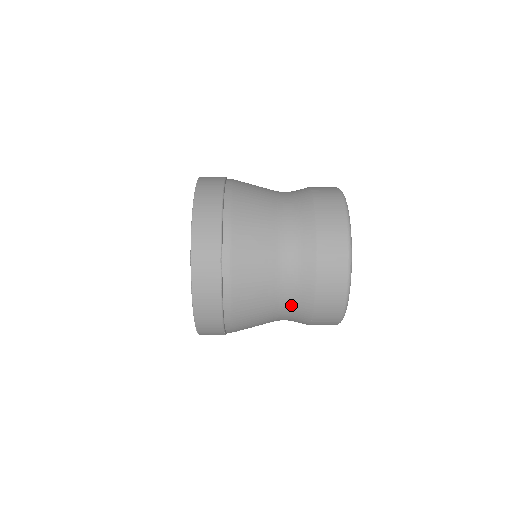
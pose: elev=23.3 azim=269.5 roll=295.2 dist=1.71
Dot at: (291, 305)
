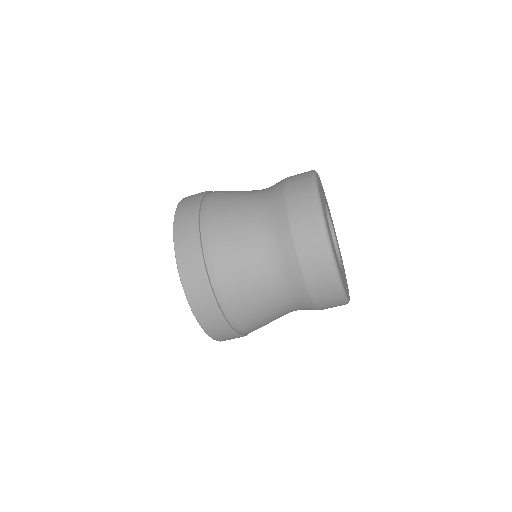
Dot at: (283, 282)
